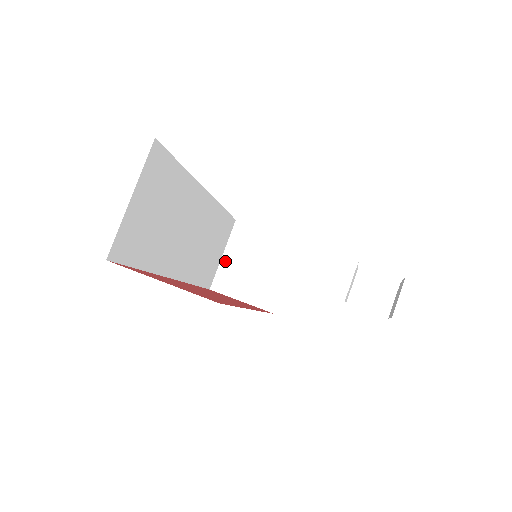
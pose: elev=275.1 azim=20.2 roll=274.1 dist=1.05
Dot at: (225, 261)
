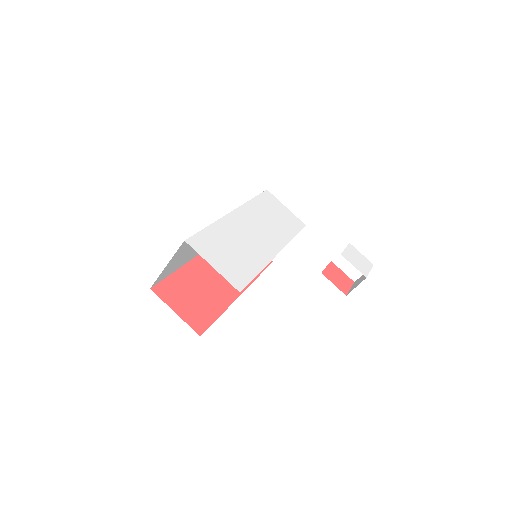
Dot at: occluded
